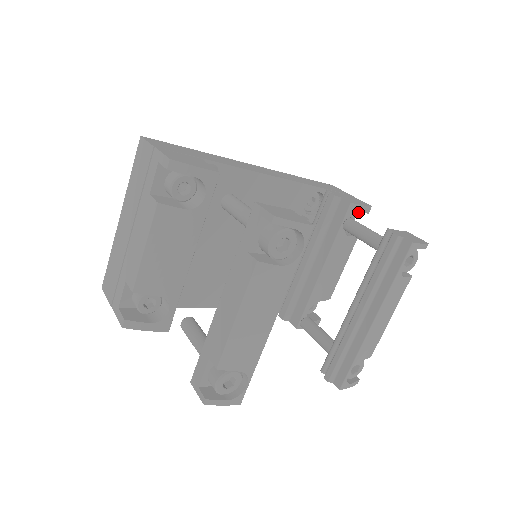
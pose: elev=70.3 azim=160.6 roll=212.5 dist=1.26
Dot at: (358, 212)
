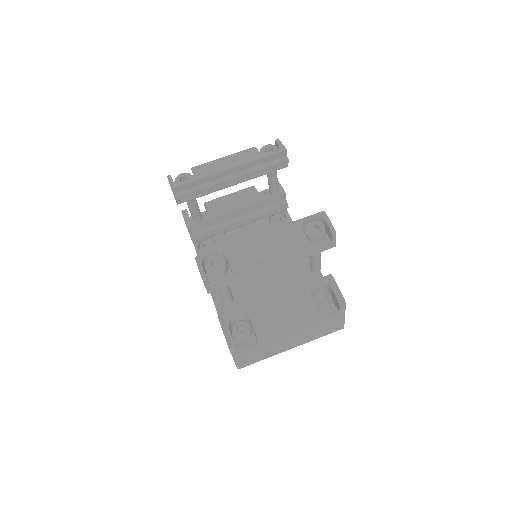
Dot at: (332, 288)
